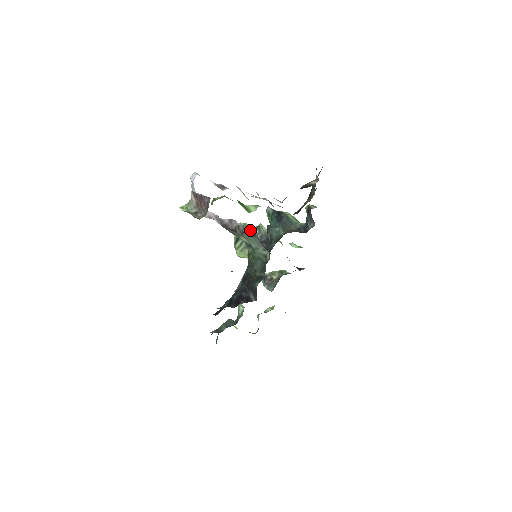
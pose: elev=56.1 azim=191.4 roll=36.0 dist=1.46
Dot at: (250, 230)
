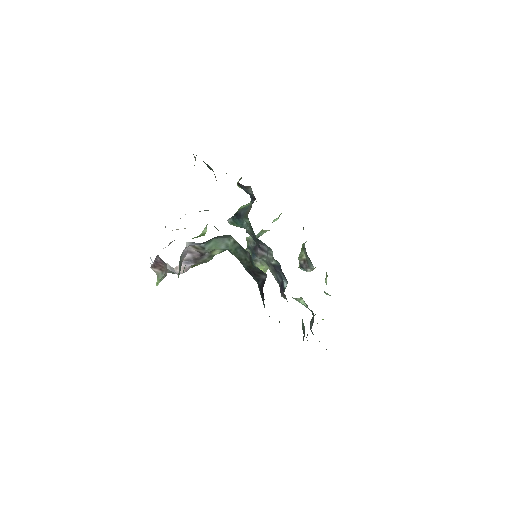
Dot at: (246, 250)
